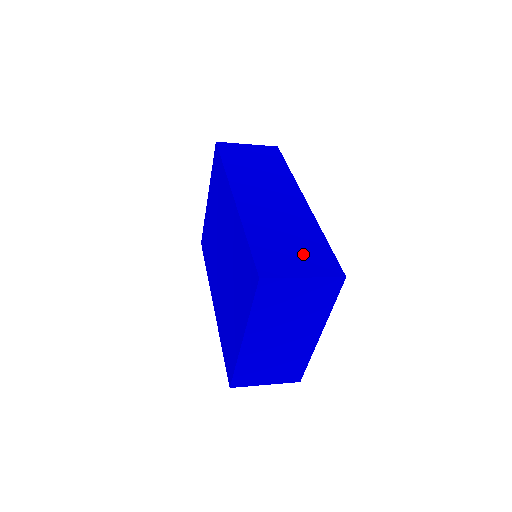
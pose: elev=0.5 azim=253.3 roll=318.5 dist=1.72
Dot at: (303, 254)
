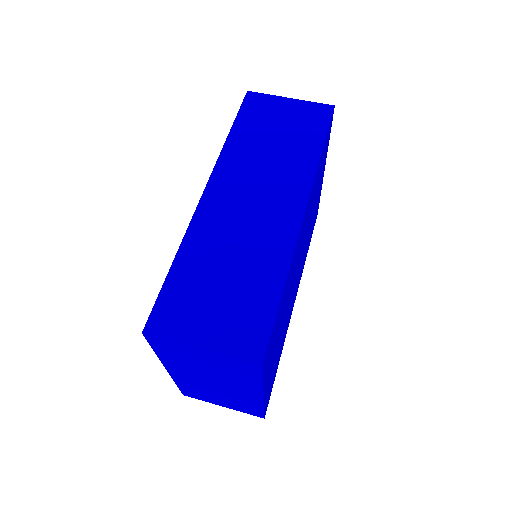
Dot at: (228, 309)
